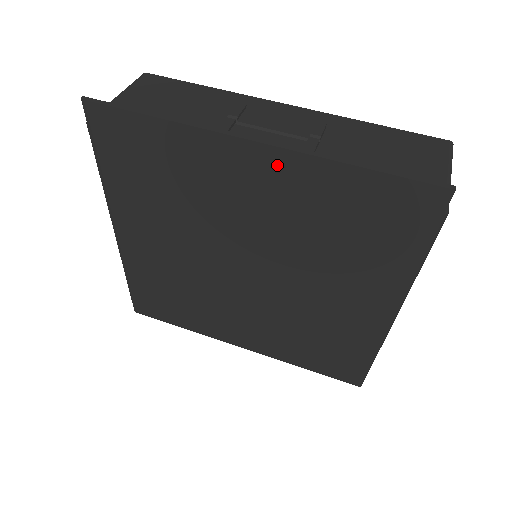
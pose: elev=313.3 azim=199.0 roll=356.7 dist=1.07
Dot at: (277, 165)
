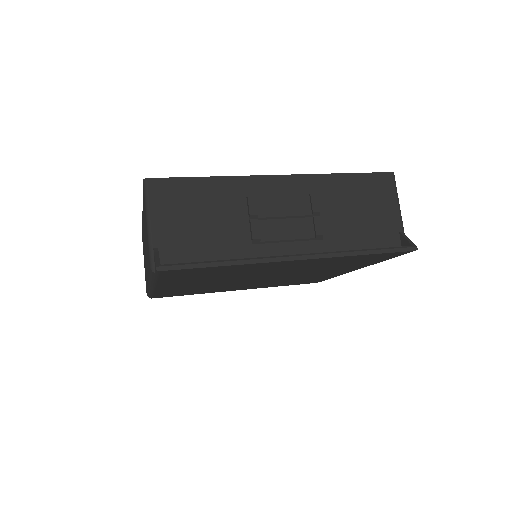
Dot at: (310, 261)
